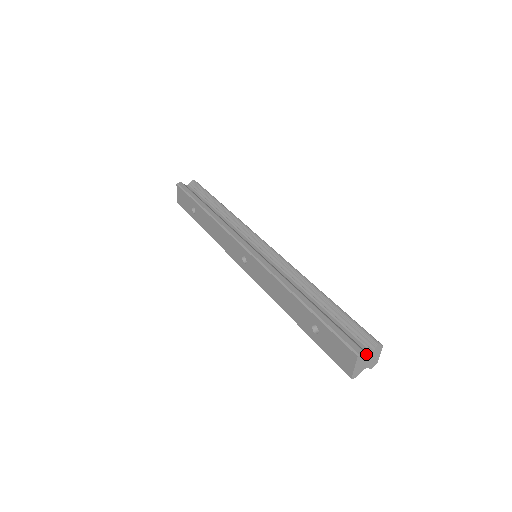
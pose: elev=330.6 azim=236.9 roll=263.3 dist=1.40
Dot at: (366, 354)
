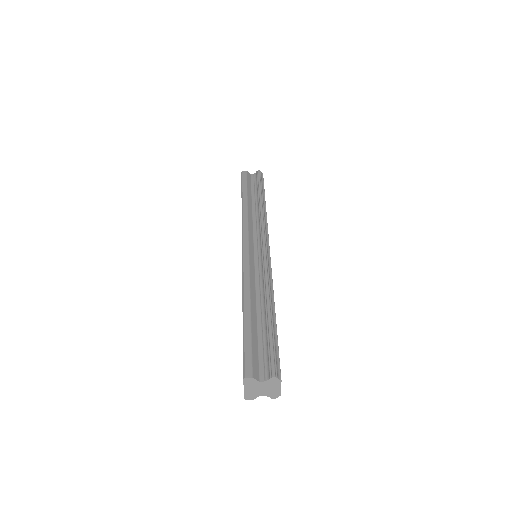
Dot at: (257, 381)
